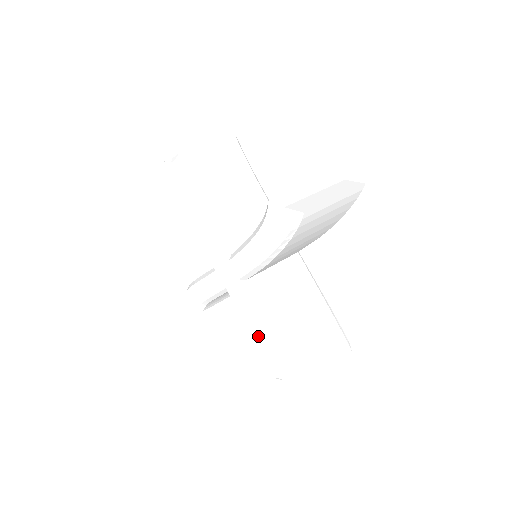
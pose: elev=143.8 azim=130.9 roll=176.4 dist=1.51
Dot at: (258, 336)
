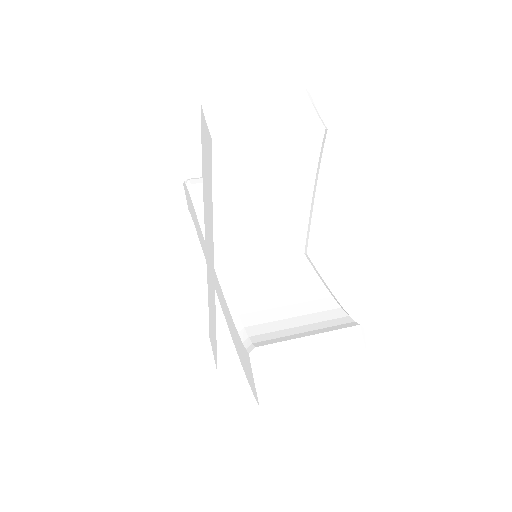
Dot at: (211, 316)
